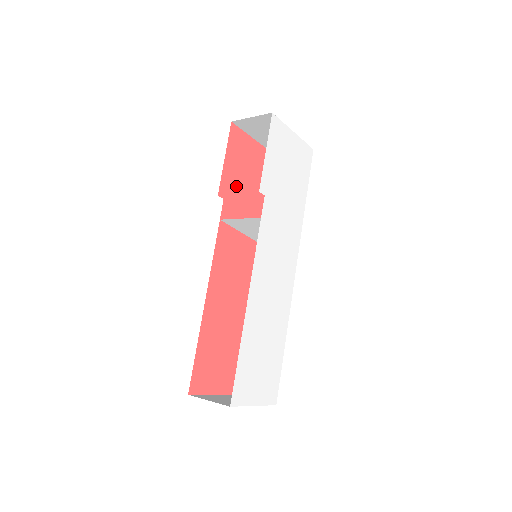
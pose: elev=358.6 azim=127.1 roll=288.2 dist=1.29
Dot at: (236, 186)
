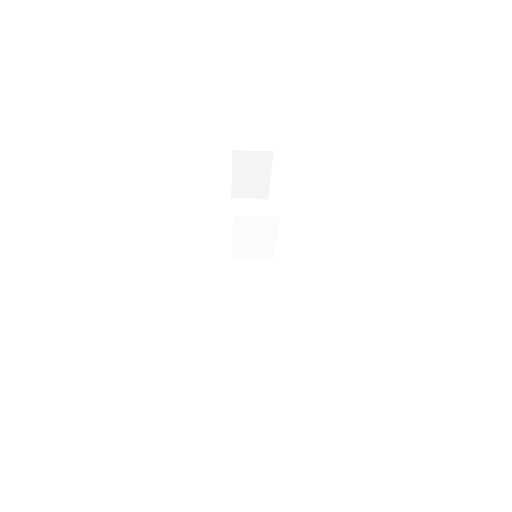
Dot at: occluded
